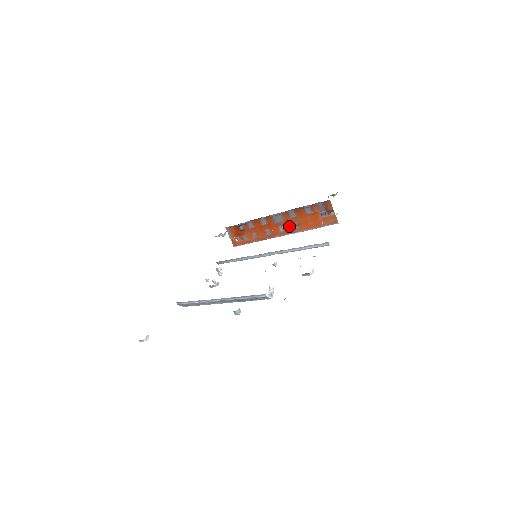
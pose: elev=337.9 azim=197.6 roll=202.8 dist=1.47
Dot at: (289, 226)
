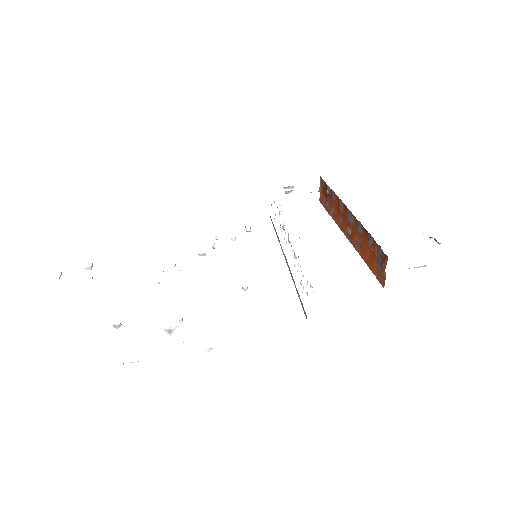
Dot at: (354, 237)
